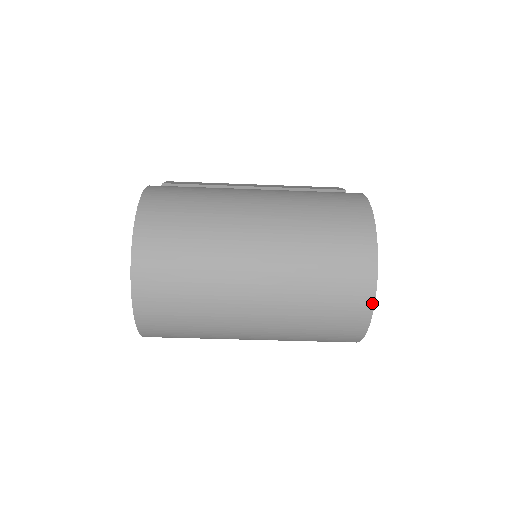
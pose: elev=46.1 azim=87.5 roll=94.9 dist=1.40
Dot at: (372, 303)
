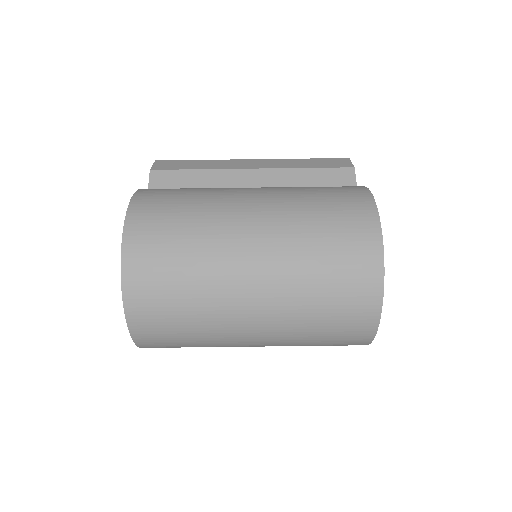
Dot at: (376, 325)
